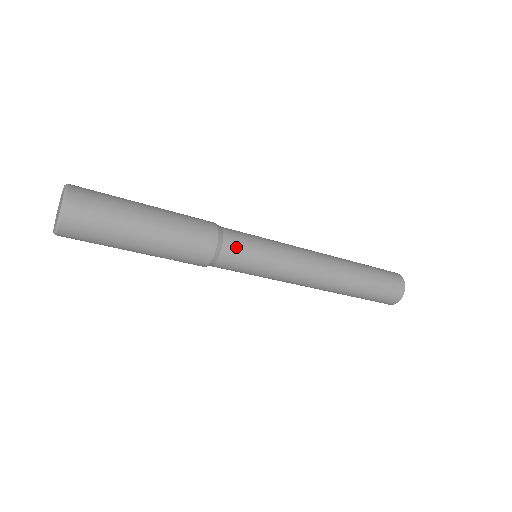
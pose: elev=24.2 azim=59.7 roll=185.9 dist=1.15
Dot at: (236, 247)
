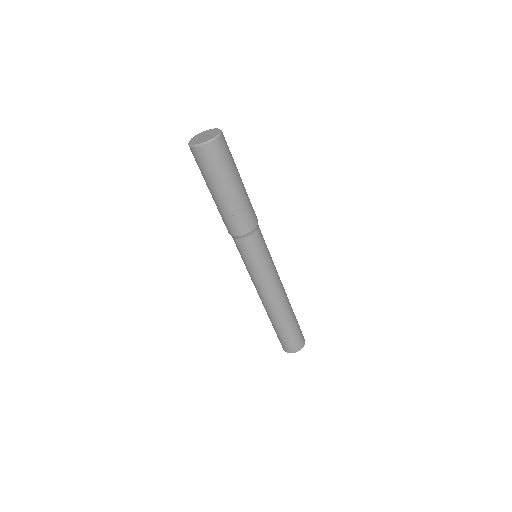
Dot at: occluded
